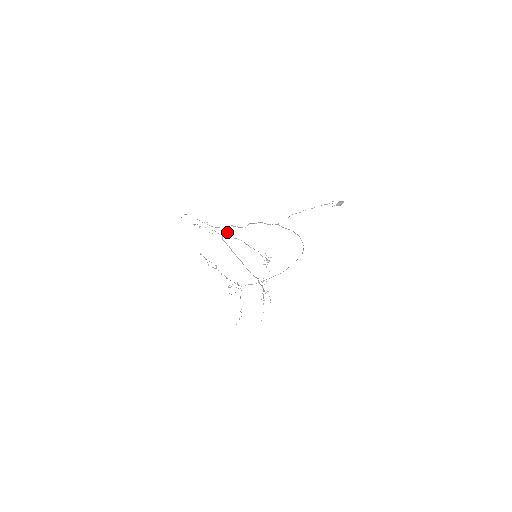
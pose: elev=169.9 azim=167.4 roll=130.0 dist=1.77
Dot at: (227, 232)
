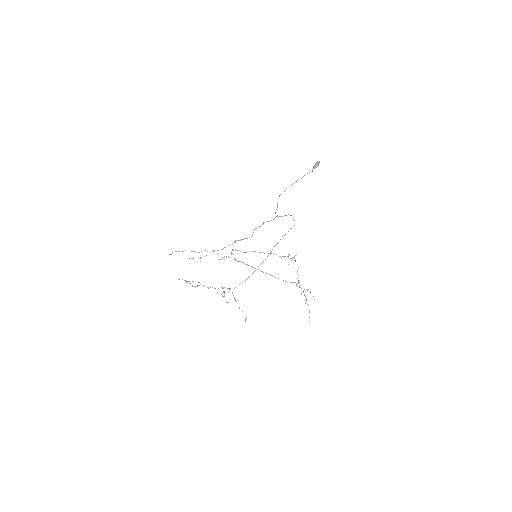
Dot at: occluded
